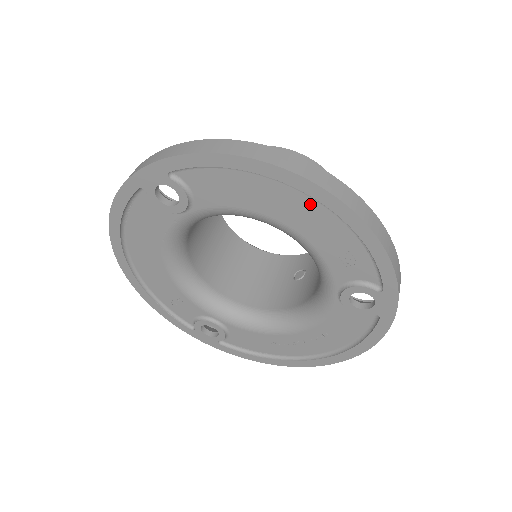
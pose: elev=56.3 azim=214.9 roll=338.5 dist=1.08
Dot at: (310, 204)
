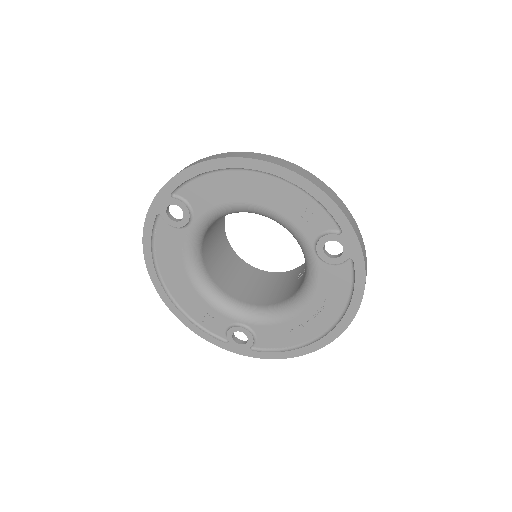
Dot at: (264, 179)
